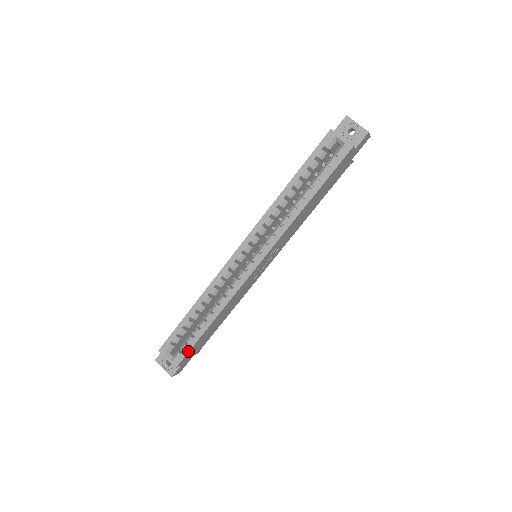
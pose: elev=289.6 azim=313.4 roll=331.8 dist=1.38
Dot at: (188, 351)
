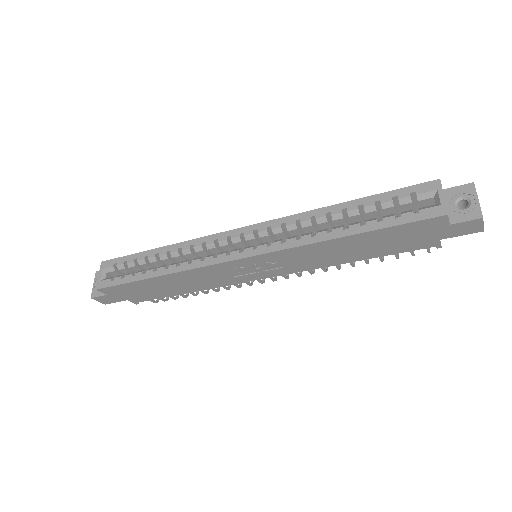
Dot at: (118, 284)
